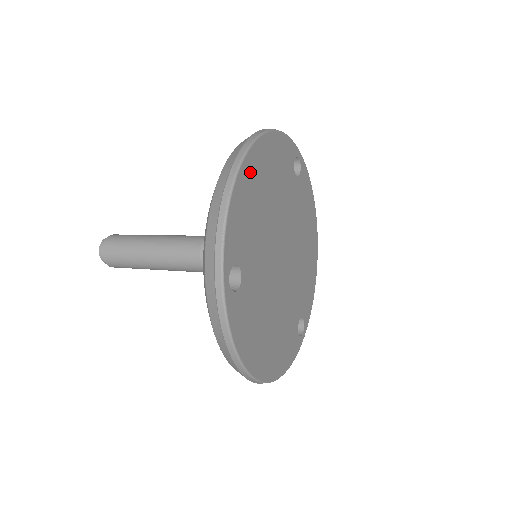
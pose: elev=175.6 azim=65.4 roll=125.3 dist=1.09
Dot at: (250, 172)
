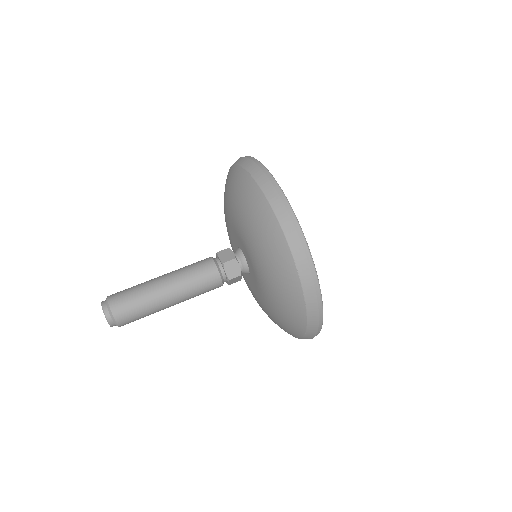
Dot at: occluded
